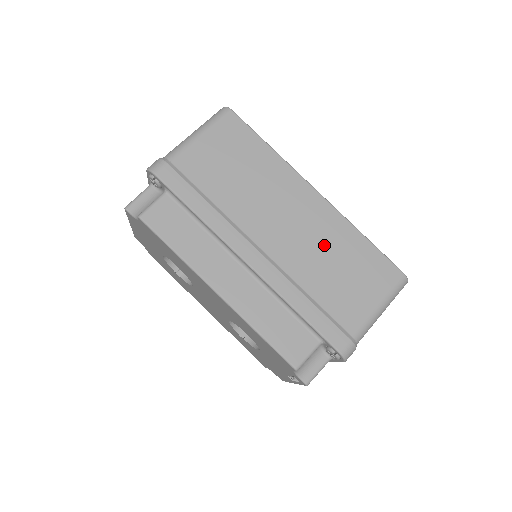
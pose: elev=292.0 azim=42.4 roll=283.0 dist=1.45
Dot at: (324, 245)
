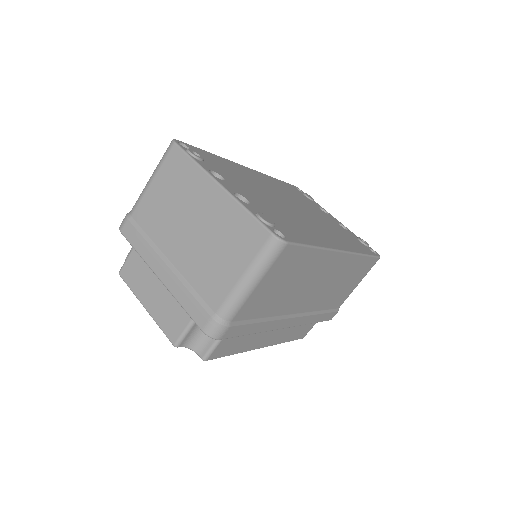
Dot at: (338, 280)
